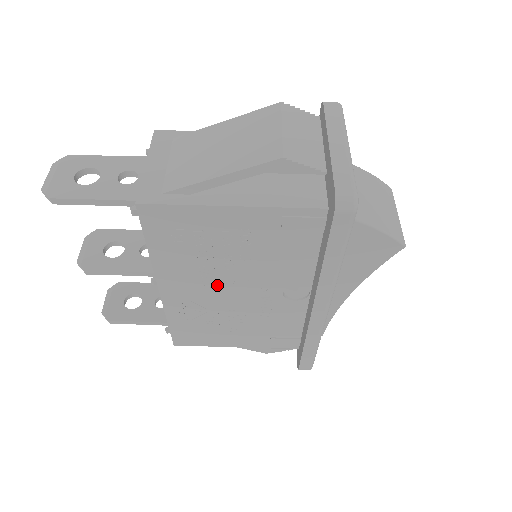
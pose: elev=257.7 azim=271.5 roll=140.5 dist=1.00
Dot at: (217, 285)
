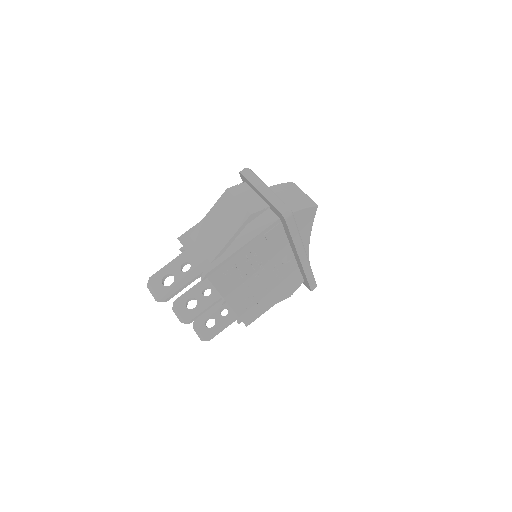
Dot at: (252, 282)
